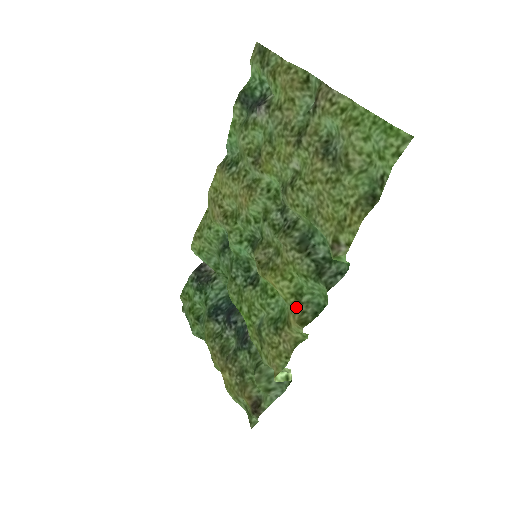
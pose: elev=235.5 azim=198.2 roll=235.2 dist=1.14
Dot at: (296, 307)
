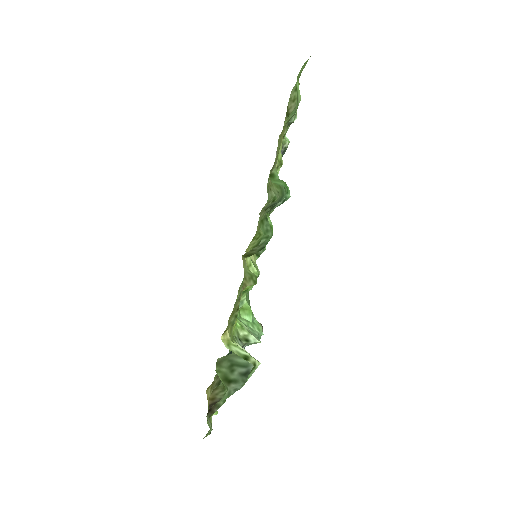
Dot at: occluded
